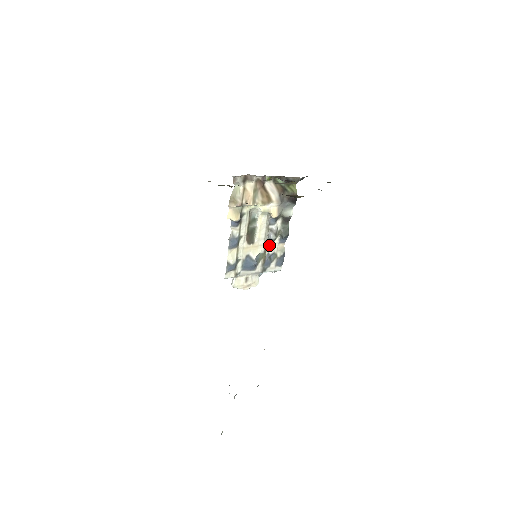
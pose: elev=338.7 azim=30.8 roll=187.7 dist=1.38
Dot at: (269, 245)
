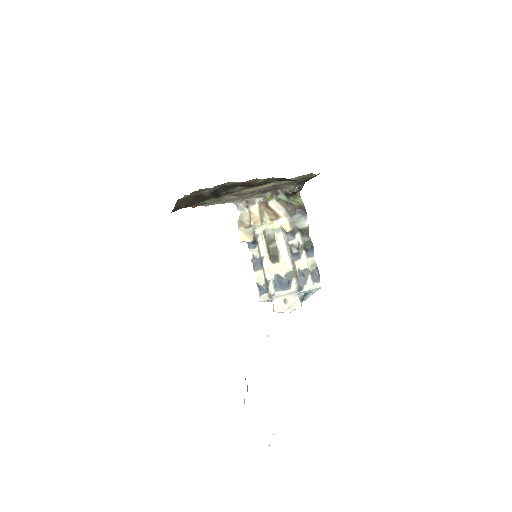
Dot at: (297, 262)
